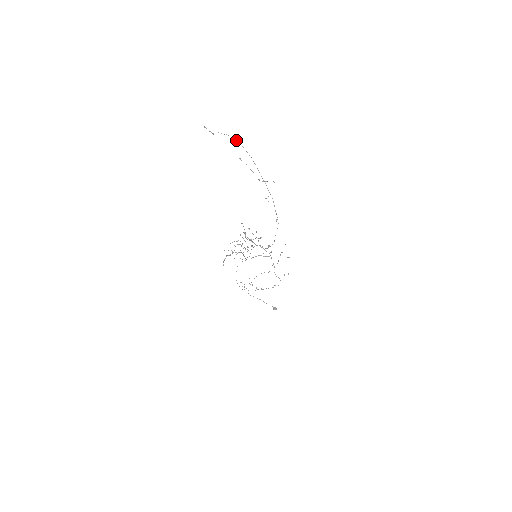
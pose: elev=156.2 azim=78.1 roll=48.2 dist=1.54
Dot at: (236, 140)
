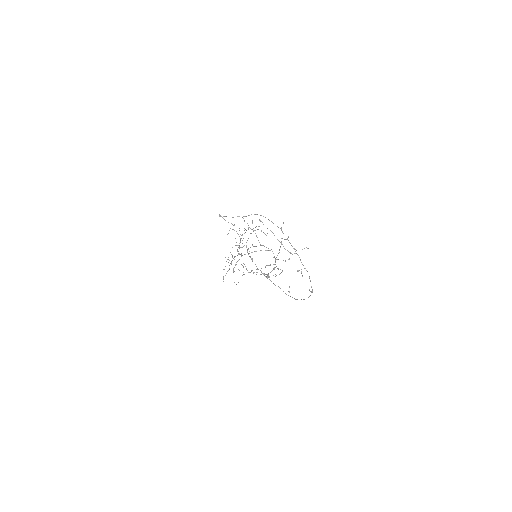
Dot at: occluded
